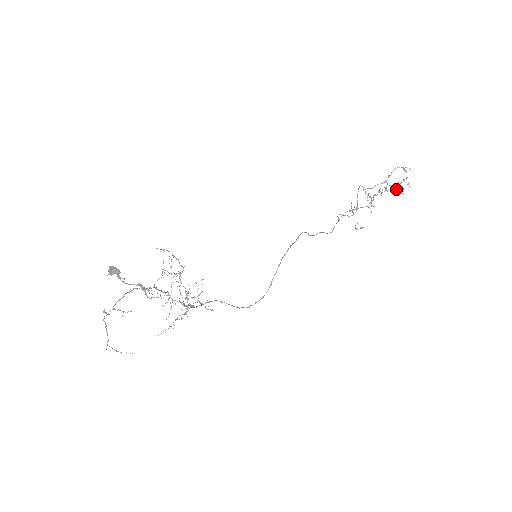
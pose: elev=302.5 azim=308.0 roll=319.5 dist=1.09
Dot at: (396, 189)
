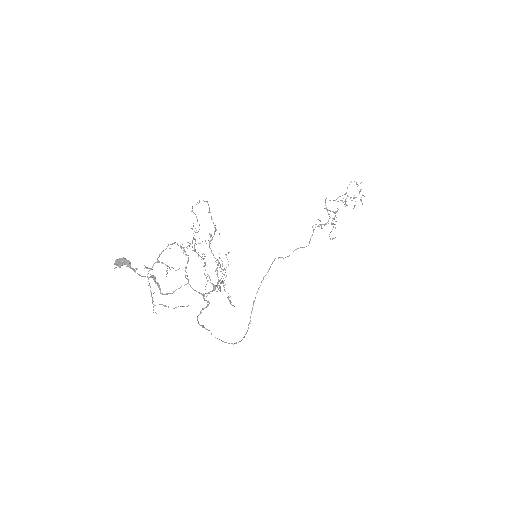
Dot at: occluded
